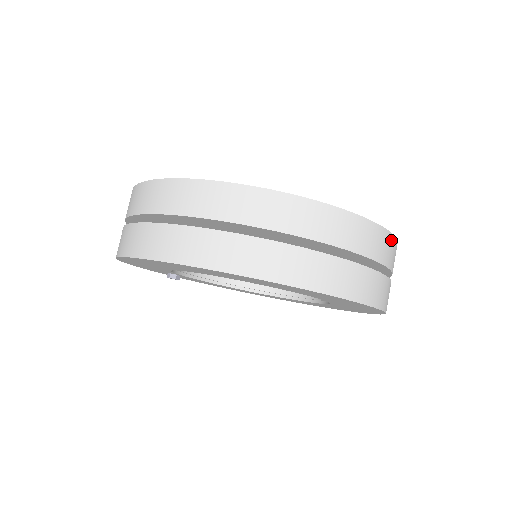
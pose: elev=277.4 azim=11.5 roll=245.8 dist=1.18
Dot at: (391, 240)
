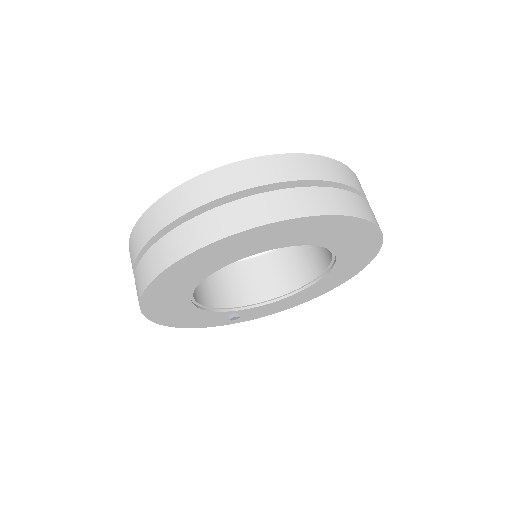
Dot at: (288, 159)
